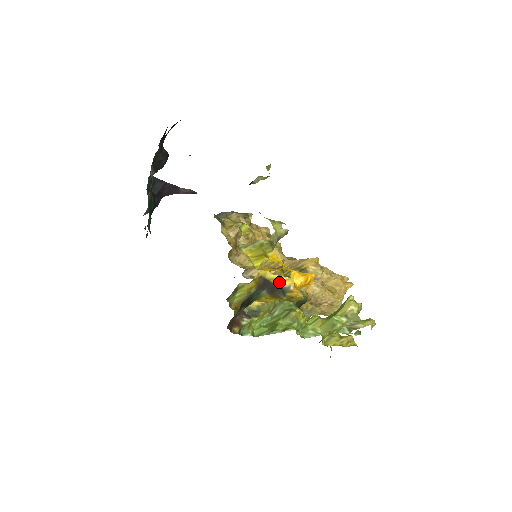
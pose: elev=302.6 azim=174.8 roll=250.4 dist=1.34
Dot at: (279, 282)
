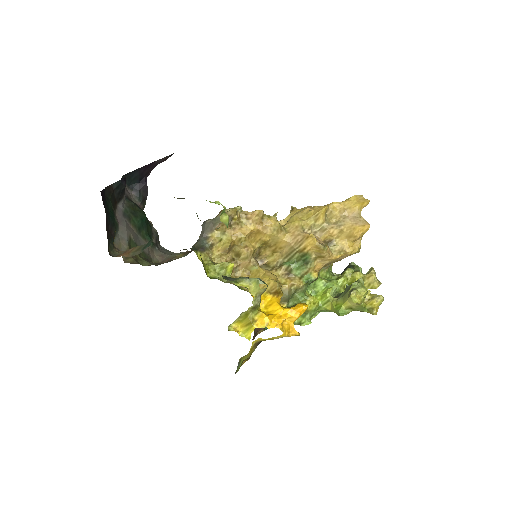
Dot at: (273, 339)
